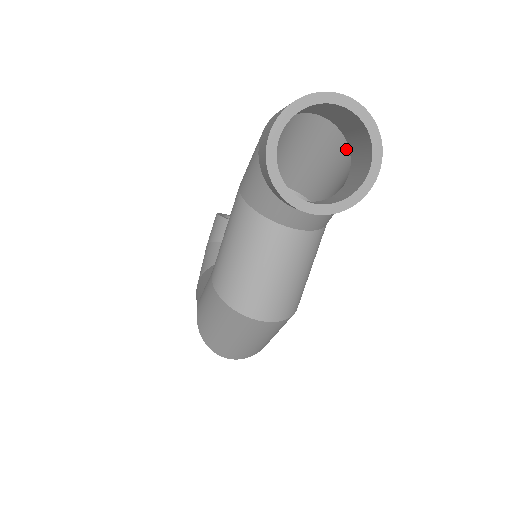
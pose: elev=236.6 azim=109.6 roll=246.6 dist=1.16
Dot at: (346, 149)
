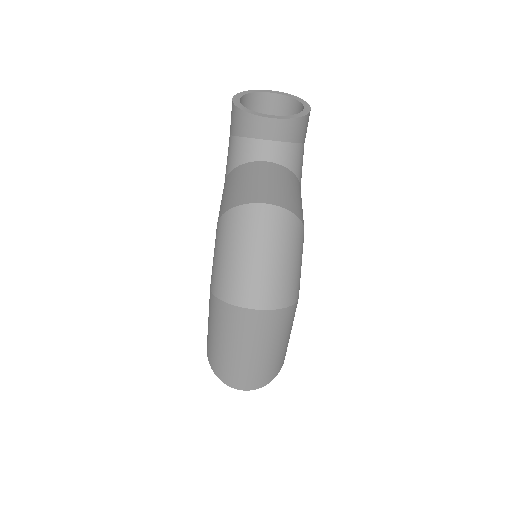
Dot at: occluded
